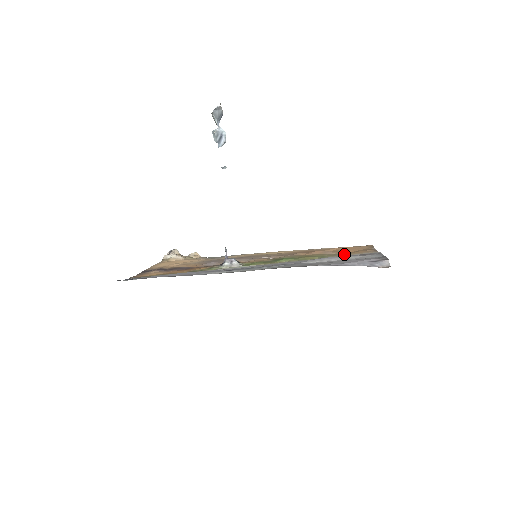
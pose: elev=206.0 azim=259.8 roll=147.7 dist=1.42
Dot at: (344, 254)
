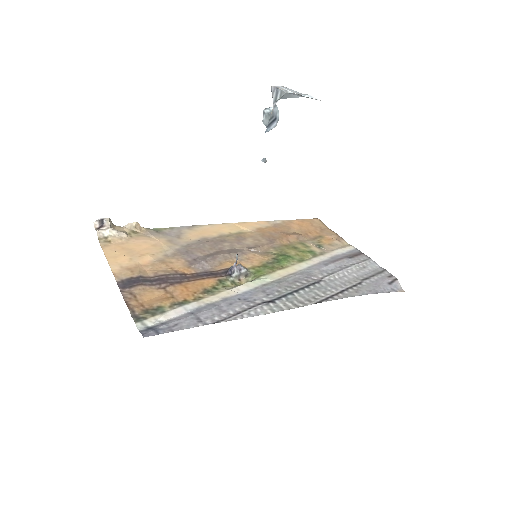
Dot at: (325, 247)
